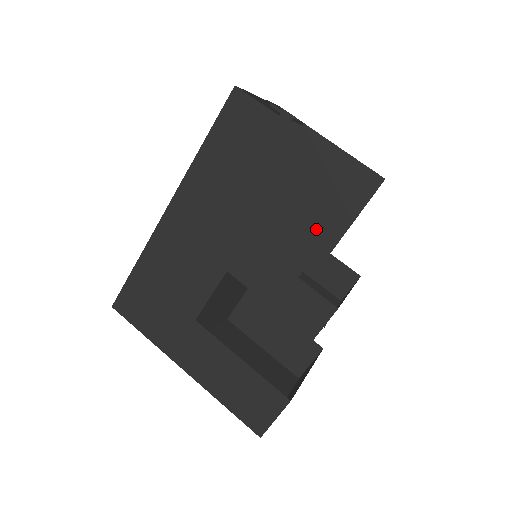
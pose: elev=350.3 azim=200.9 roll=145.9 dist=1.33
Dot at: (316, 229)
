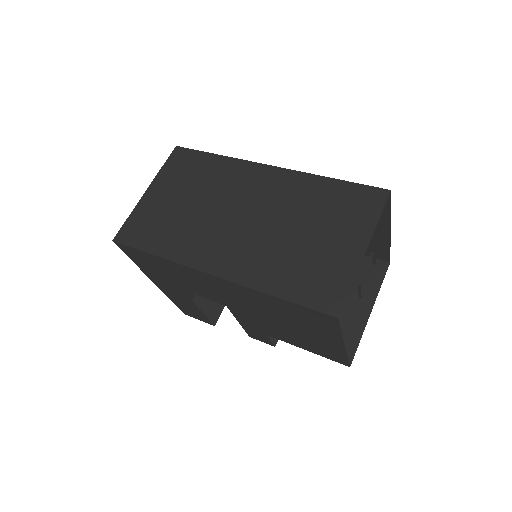
Dot at: (299, 345)
